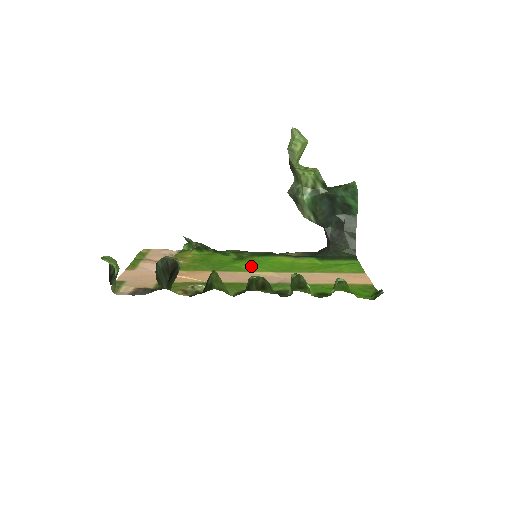
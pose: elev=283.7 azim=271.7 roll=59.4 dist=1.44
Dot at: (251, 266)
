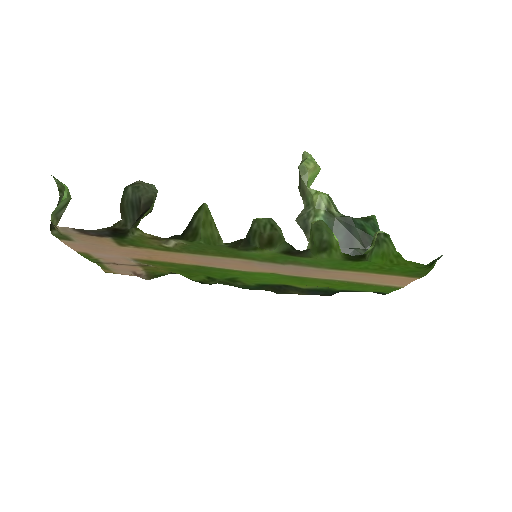
Dot at: (247, 273)
